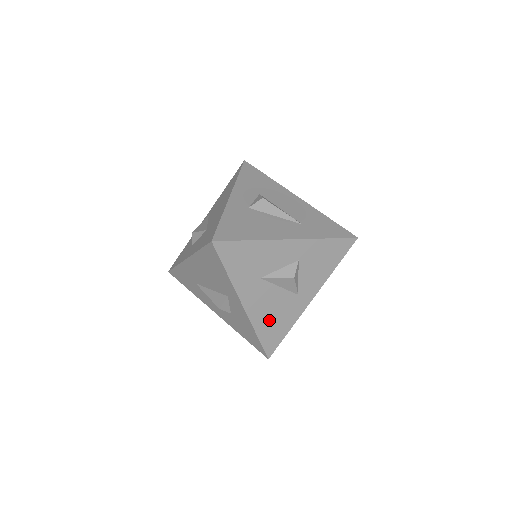
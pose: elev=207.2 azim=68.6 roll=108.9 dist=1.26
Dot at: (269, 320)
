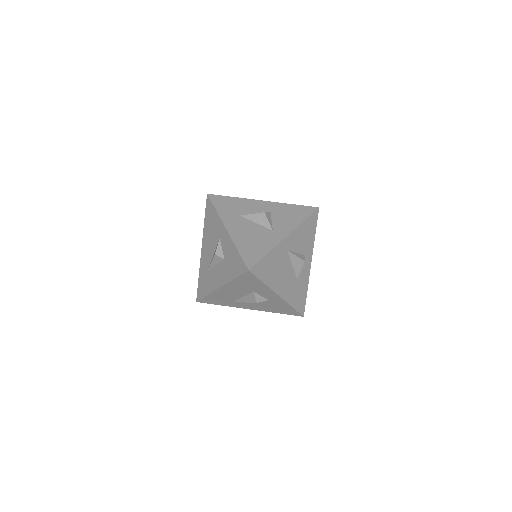
Dot at: (248, 242)
